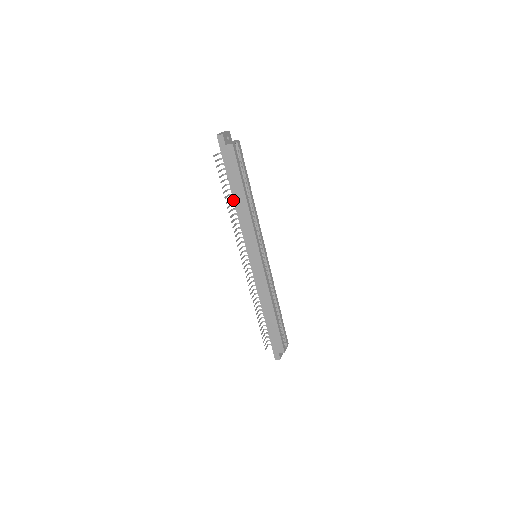
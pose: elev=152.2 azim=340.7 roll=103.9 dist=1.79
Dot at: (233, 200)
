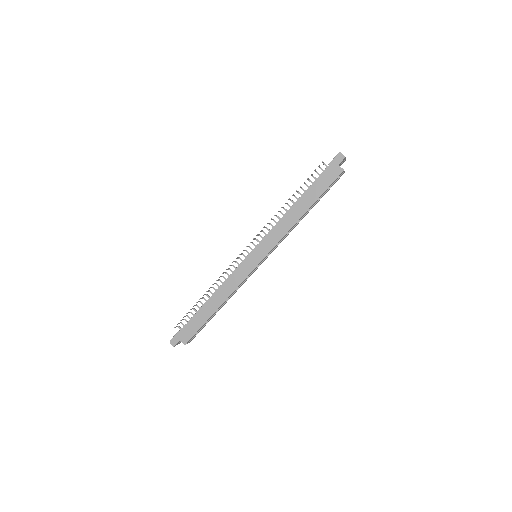
Dot at: (295, 203)
